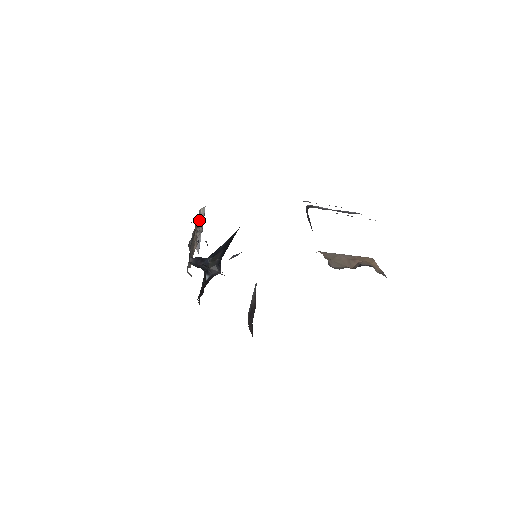
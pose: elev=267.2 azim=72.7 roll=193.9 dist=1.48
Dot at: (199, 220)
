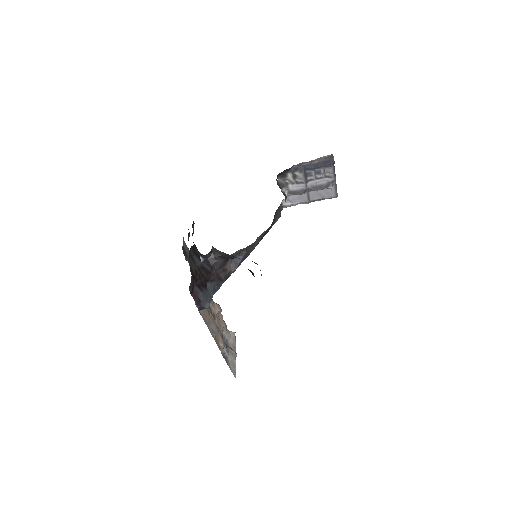
Dot at: (217, 306)
